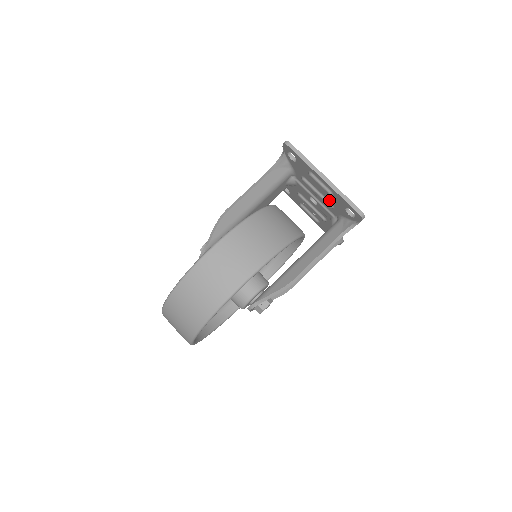
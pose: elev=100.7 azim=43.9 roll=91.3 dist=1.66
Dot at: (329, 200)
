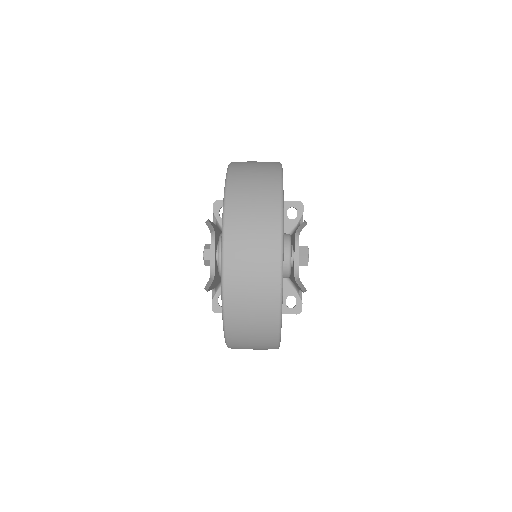
Dot at: occluded
